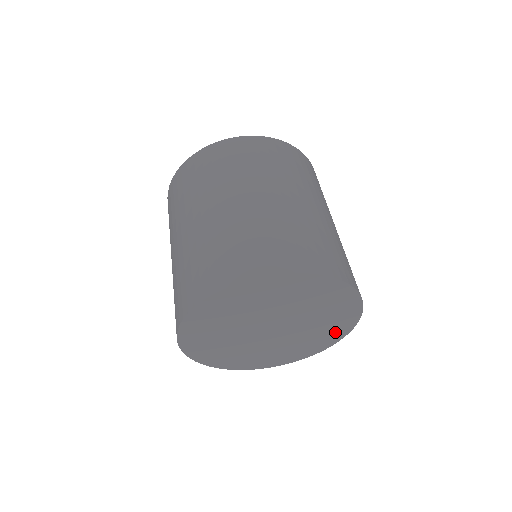
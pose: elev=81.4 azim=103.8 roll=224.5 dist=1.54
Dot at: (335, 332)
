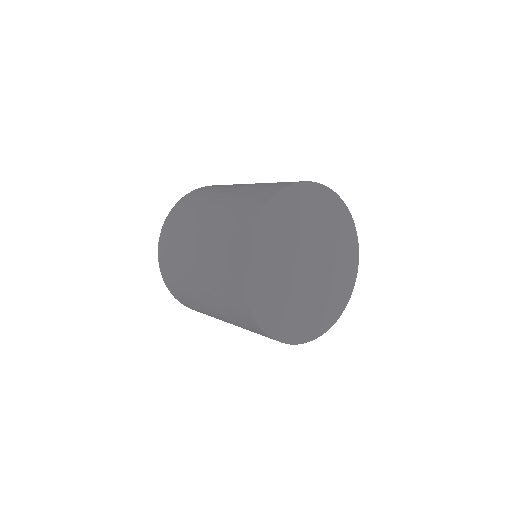
Dot at: (349, 242)
